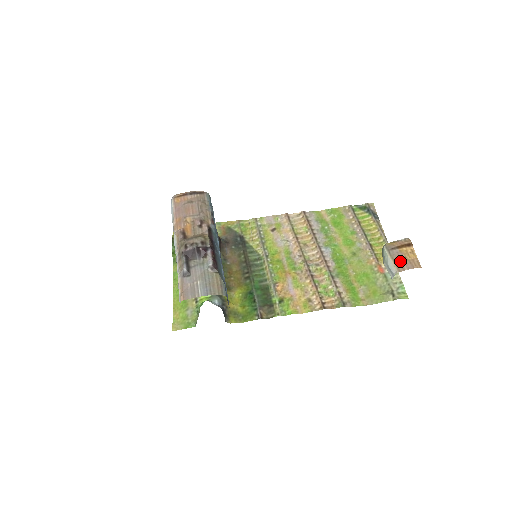
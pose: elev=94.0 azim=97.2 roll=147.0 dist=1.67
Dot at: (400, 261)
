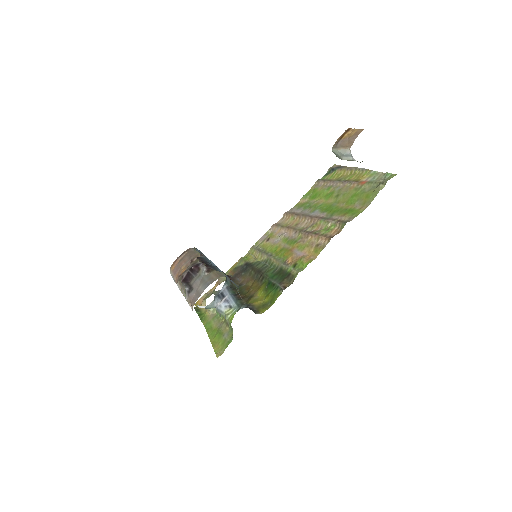
Dot at: (347, 142)
